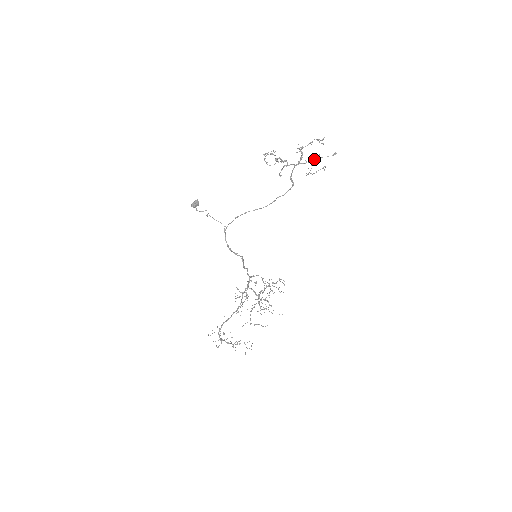
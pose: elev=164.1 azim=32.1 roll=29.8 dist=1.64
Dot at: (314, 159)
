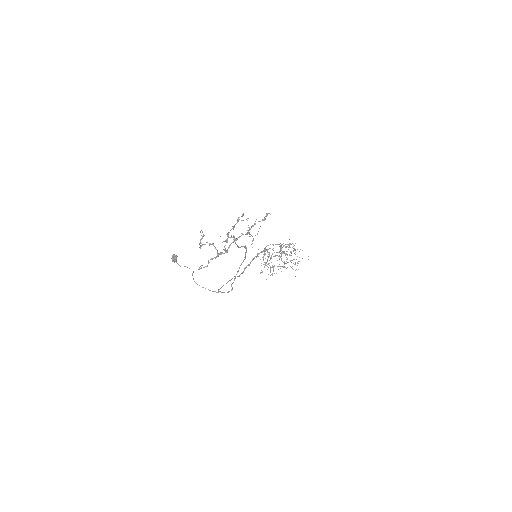
Dot at: (248, 231)
